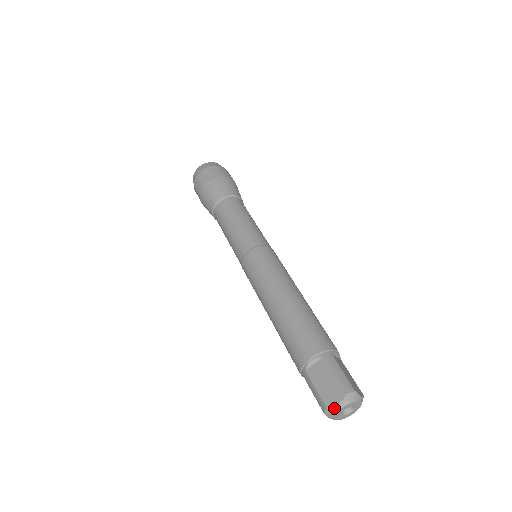
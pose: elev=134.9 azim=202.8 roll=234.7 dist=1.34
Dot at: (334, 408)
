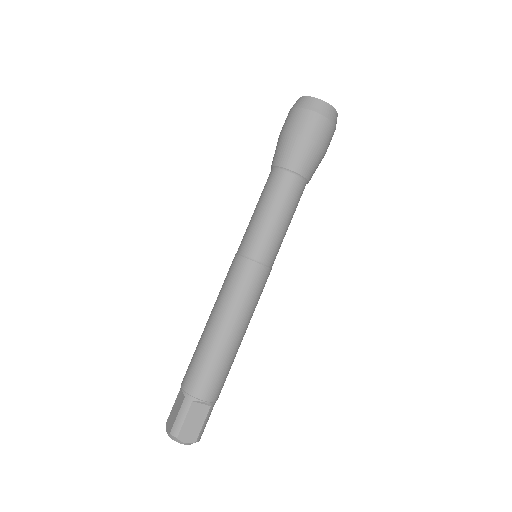
Dot at: (166, 429)
